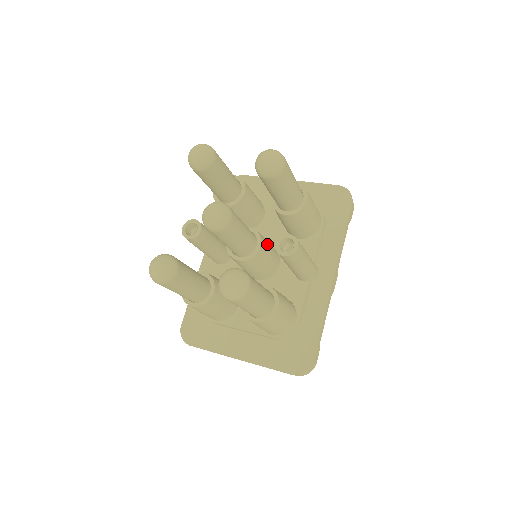
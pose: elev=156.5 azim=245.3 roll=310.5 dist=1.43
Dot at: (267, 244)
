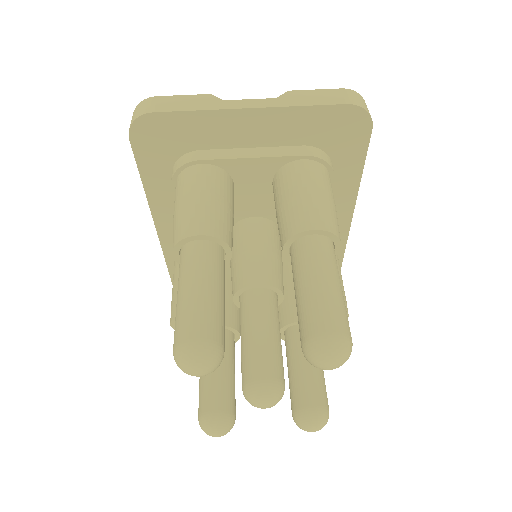
Dot at: (280, 269)
